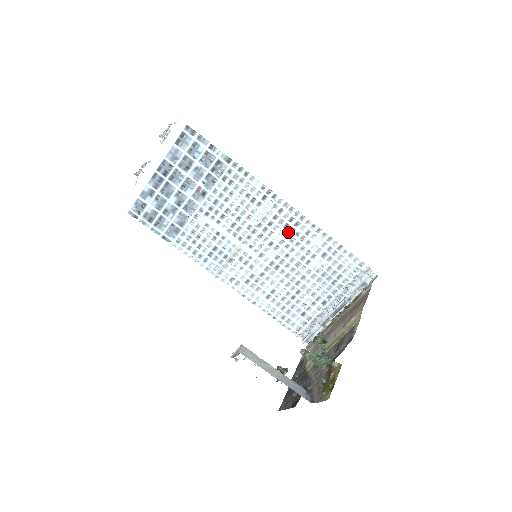
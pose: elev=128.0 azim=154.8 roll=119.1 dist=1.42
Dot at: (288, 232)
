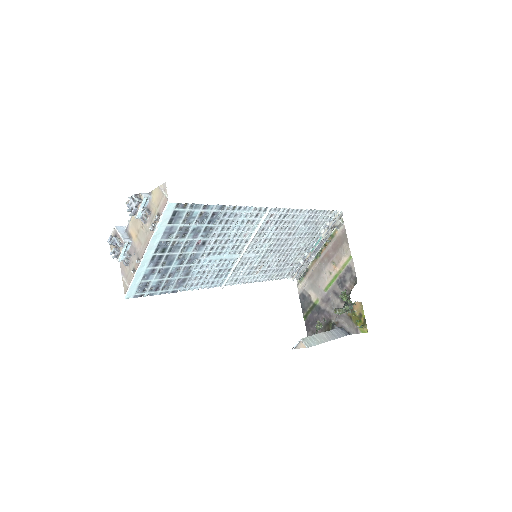
Dot at: (278, 226)
